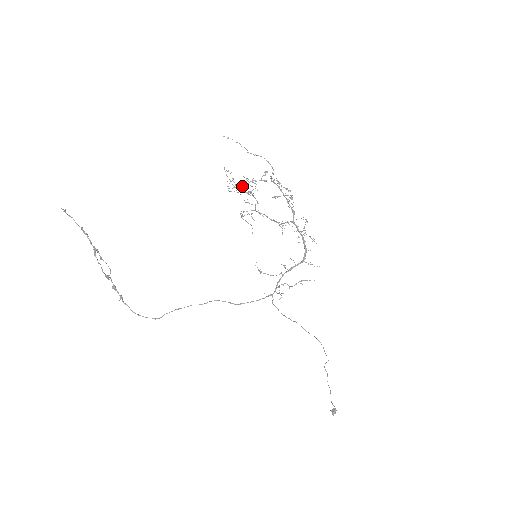
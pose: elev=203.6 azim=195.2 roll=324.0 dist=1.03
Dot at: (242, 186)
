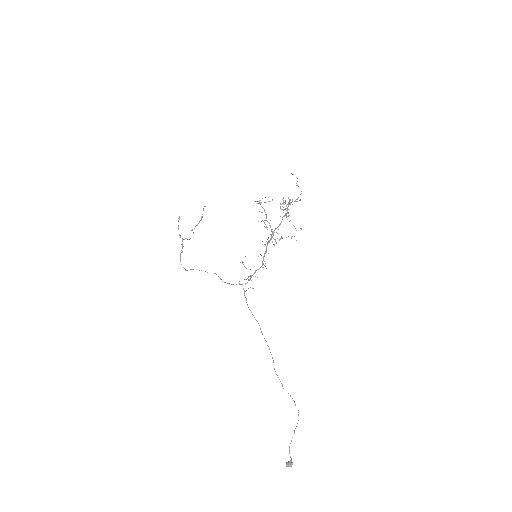
Dot at: (285, 209)
